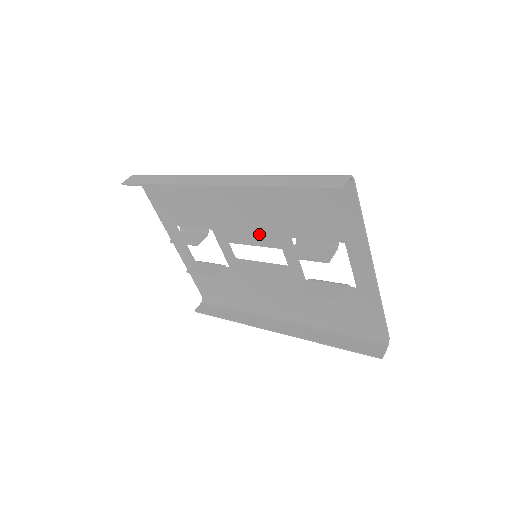
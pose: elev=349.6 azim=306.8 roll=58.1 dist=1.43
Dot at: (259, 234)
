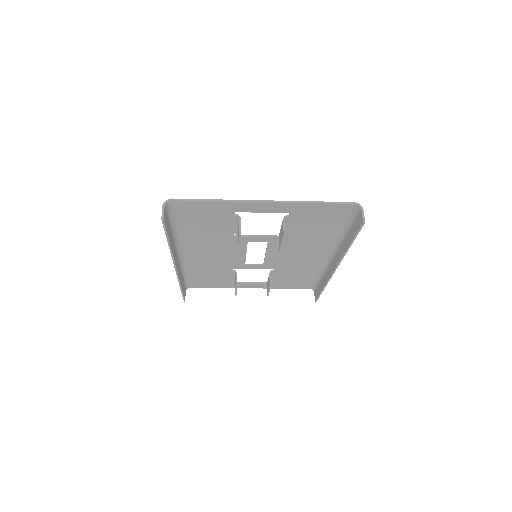
Dot at: (233, 250)
